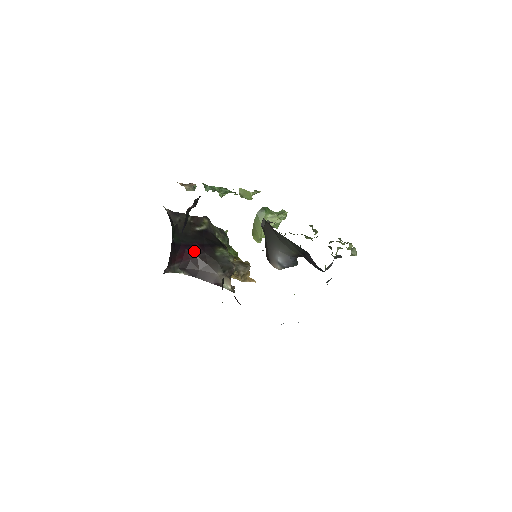
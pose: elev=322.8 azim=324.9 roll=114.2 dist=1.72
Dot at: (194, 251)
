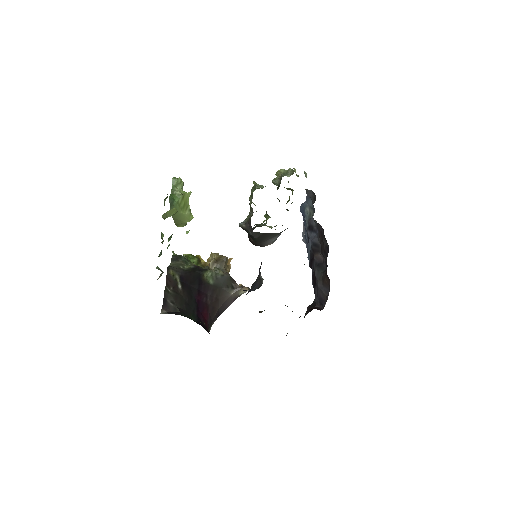
Dot at: (203, 305)
